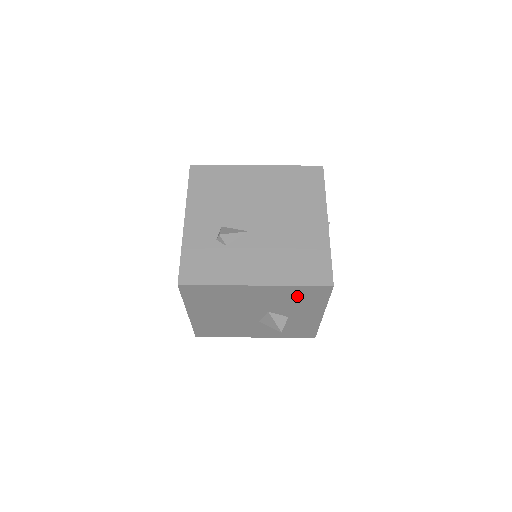
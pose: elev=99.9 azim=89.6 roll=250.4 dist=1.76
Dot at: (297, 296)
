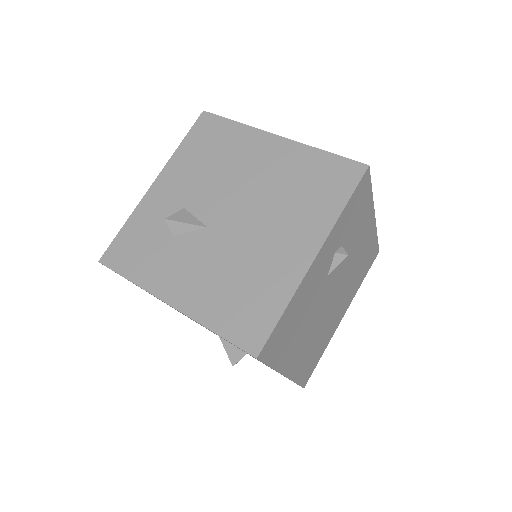
Dot at: occluded
